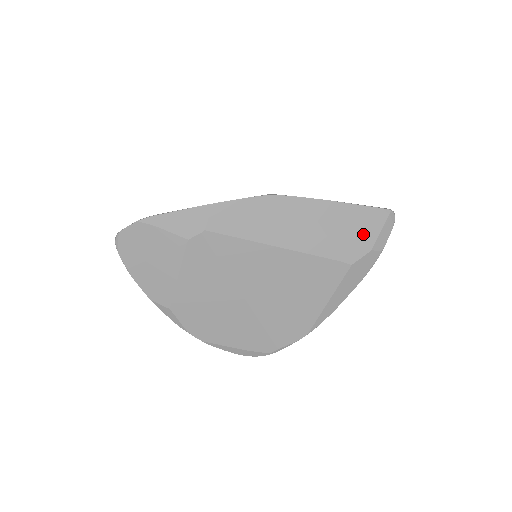
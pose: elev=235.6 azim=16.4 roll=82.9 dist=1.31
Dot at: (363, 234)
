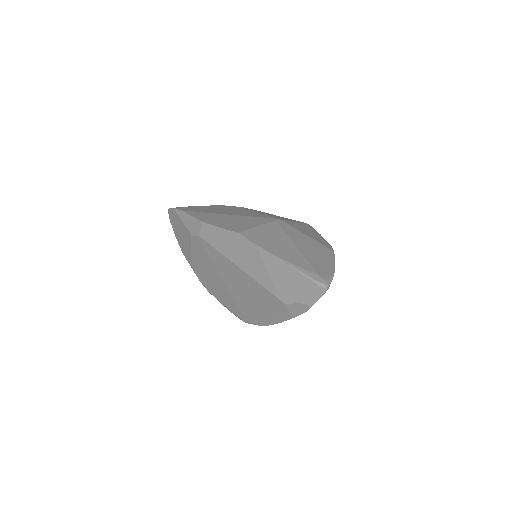
Dot at: (296, 289)
